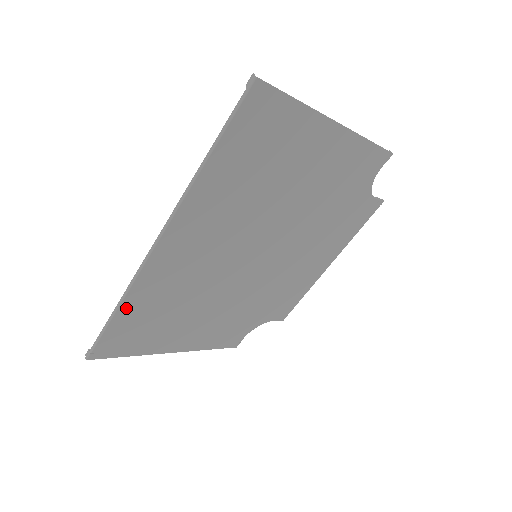
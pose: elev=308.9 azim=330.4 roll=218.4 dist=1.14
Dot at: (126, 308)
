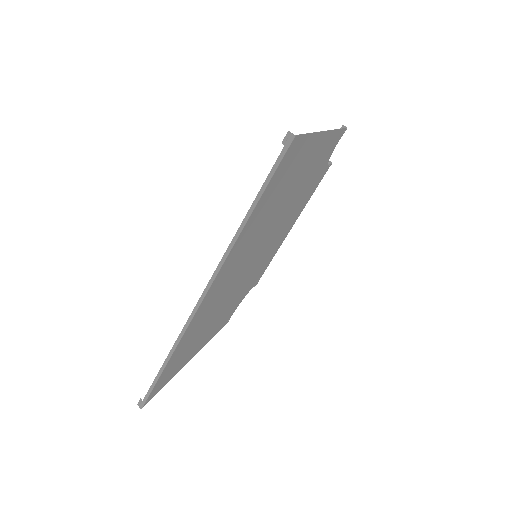
Dot at: (174, 354)
